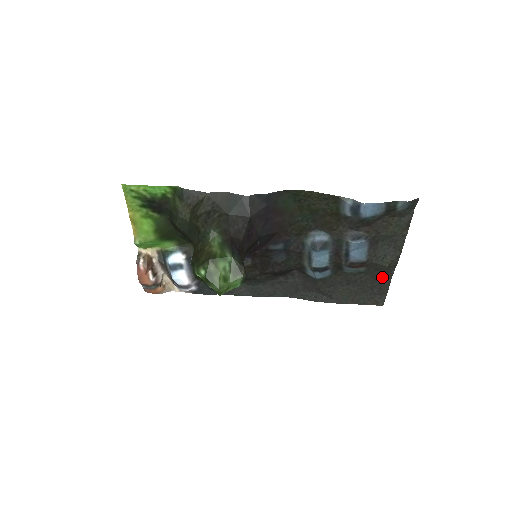
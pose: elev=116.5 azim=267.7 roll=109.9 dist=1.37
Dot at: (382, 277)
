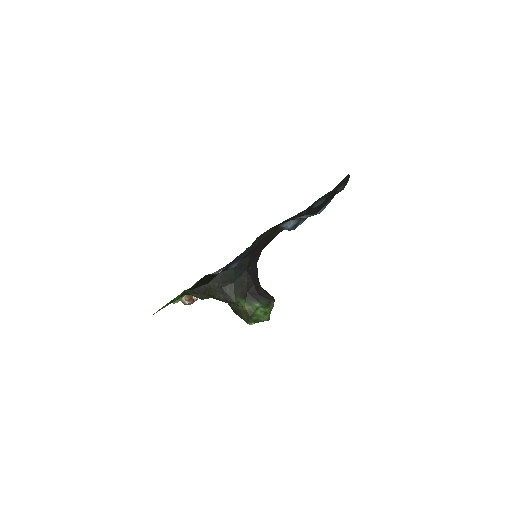
Dot at: occluded
